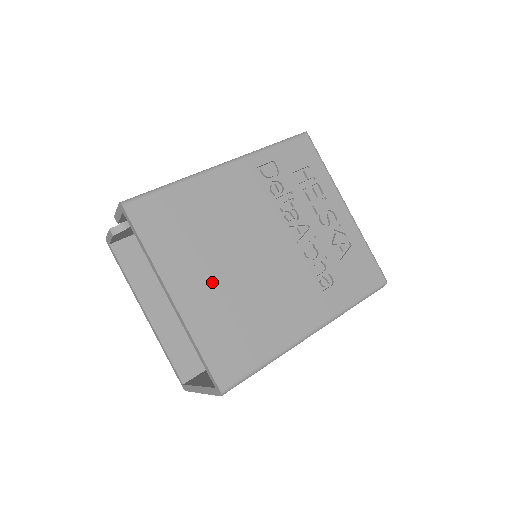
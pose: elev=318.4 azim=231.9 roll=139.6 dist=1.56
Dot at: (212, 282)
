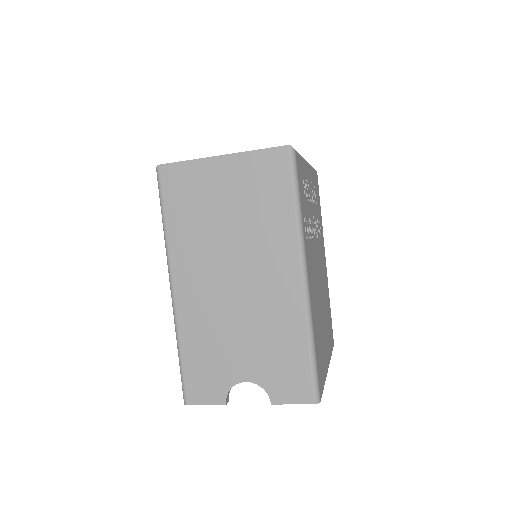
Dot at: (325, 330)
